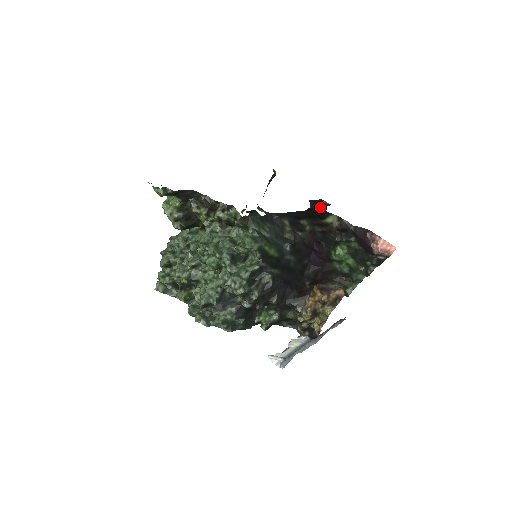
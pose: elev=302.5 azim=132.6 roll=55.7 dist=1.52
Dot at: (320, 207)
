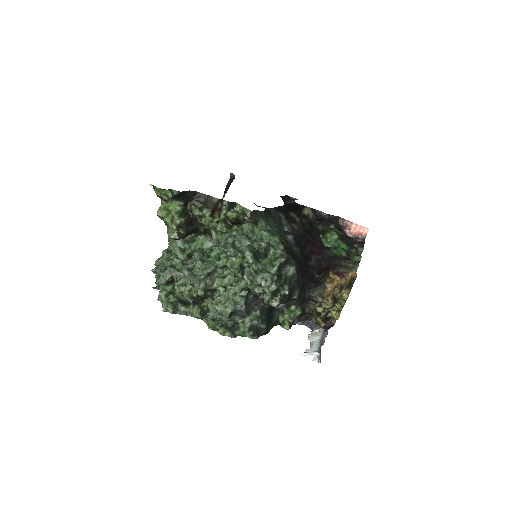
Dot at: (291, 202)
